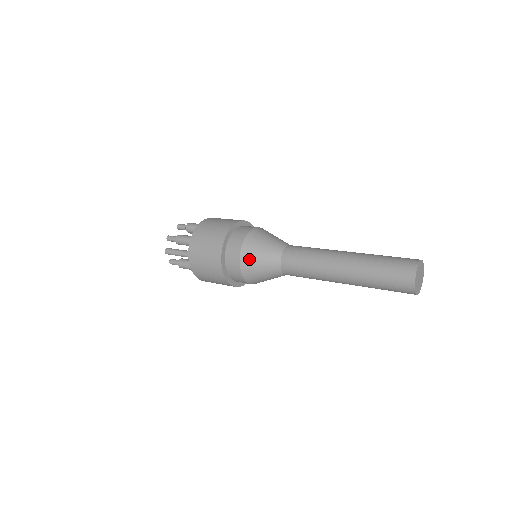
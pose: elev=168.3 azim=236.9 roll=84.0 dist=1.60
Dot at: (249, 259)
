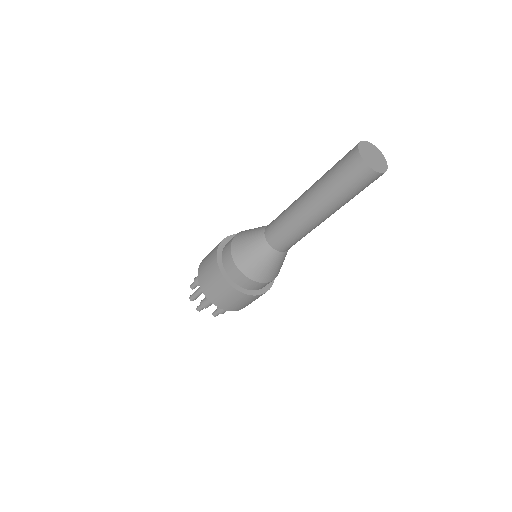
Dot at: (238, 249)
